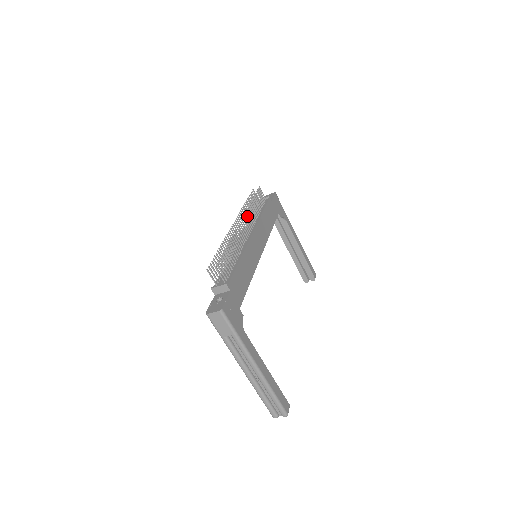
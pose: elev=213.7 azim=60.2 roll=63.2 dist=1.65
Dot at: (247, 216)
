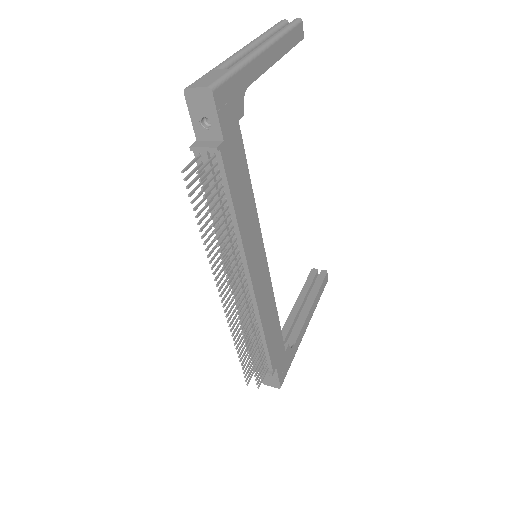
Dot at: (229, 272)
